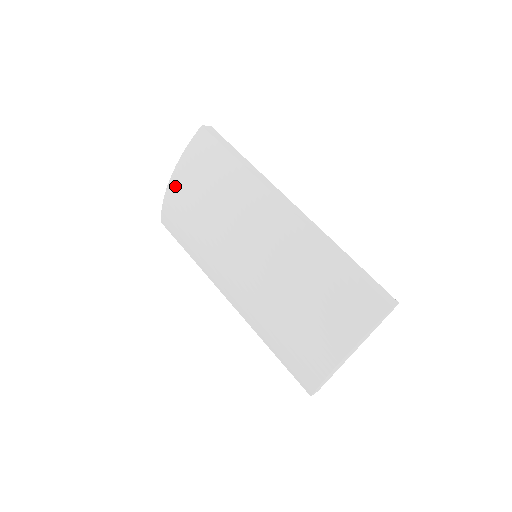
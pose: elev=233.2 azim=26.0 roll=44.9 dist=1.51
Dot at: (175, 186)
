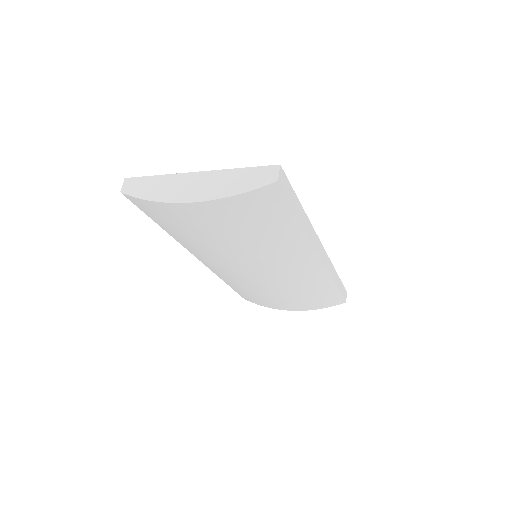
Dot at: (193, 211)
